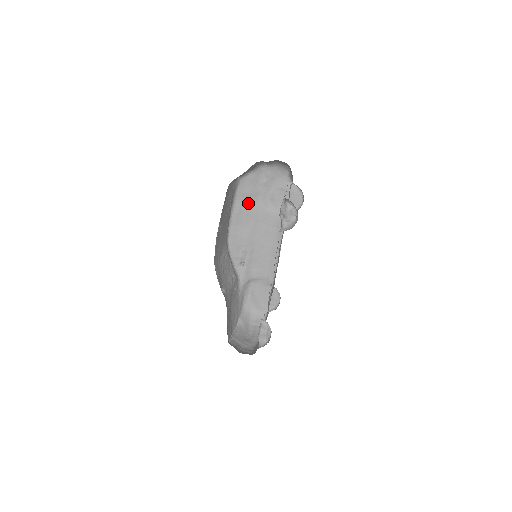
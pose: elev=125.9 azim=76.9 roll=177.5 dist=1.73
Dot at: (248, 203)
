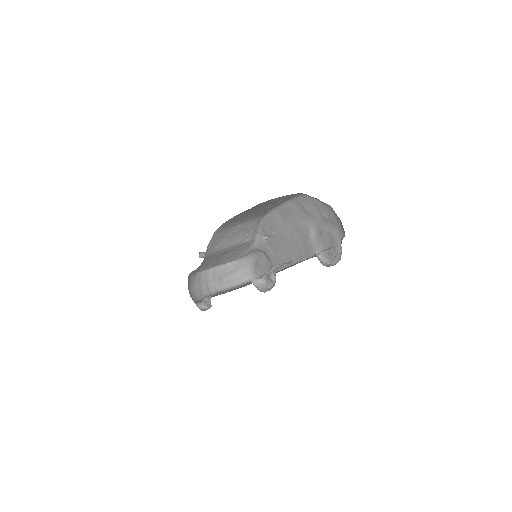
Dot at: (300, 213)
